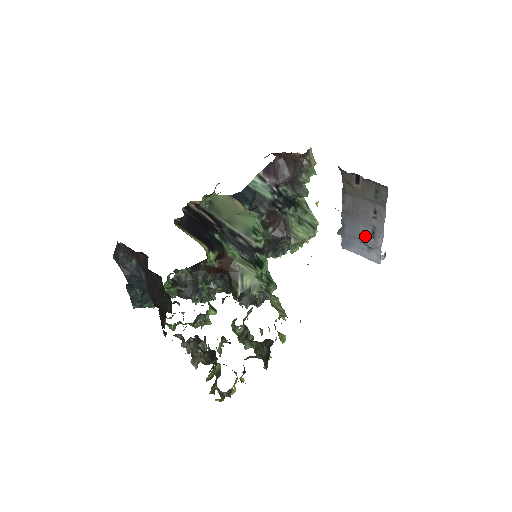
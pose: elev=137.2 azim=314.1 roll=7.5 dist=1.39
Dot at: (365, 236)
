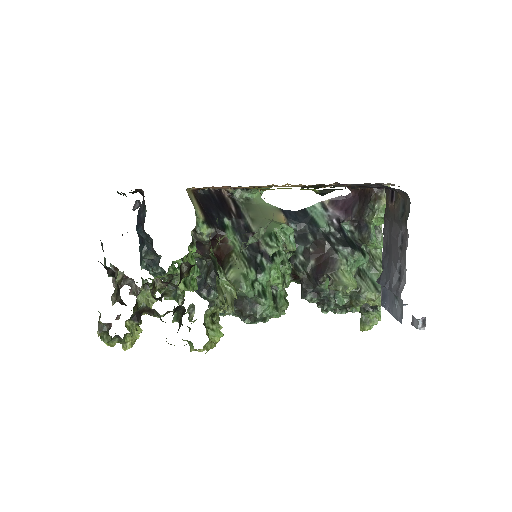
Dot at: (393, 279)
